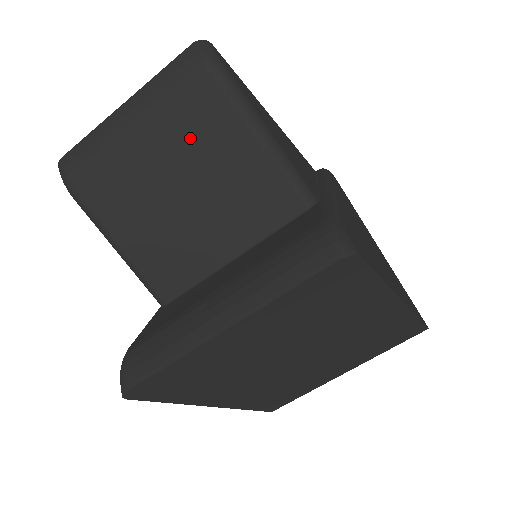
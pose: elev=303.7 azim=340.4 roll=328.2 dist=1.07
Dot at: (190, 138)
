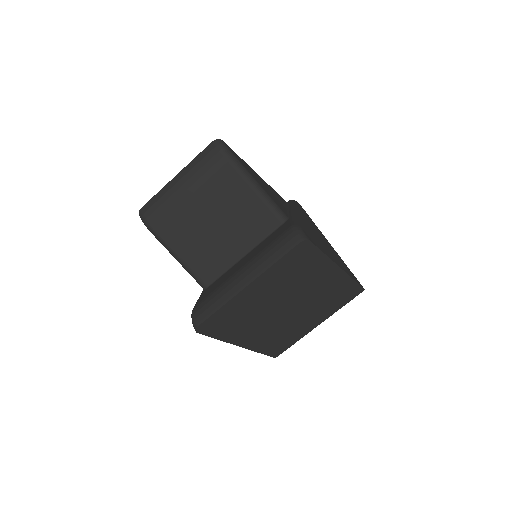
Dot at: (215, 191)
